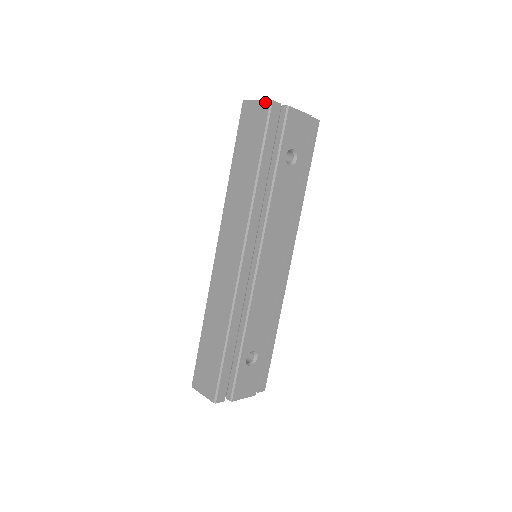
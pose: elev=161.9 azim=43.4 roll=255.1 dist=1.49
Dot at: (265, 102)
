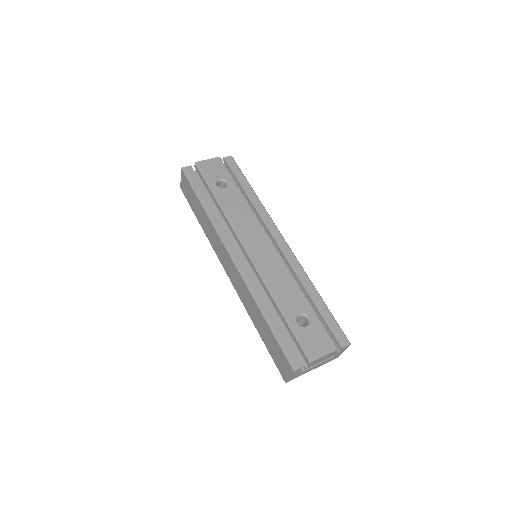
Dot at: (181, 173)
